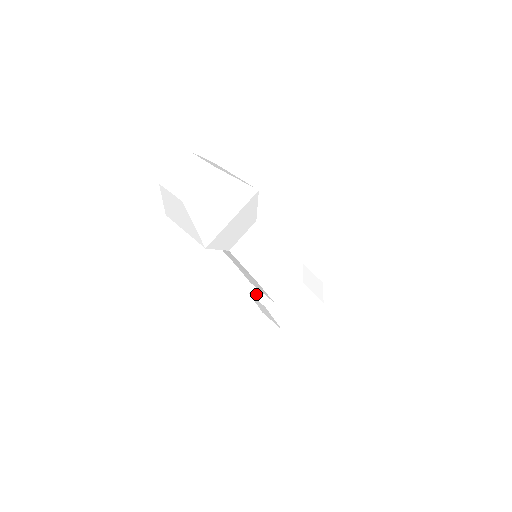
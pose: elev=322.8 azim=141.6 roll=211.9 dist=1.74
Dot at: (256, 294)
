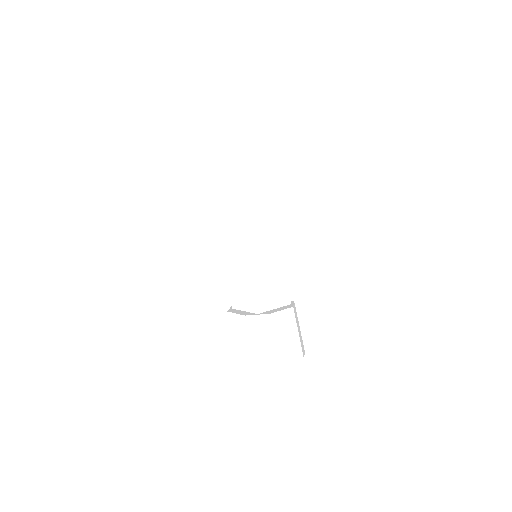
Dot at: (237, 311)
